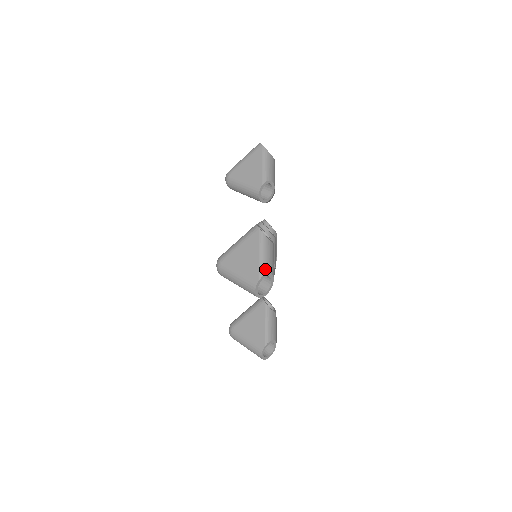
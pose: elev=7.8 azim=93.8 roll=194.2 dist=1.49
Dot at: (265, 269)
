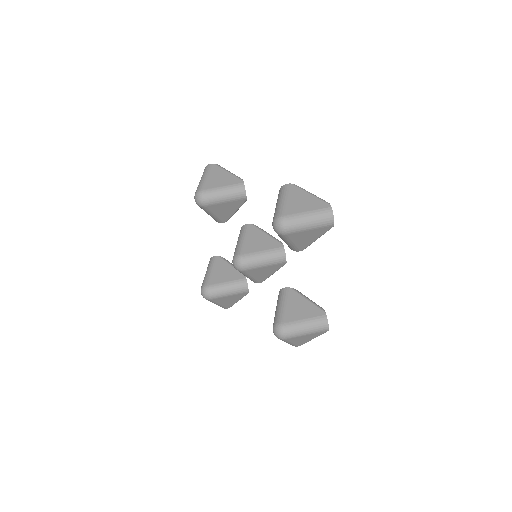
Dot at: (324, 200)
